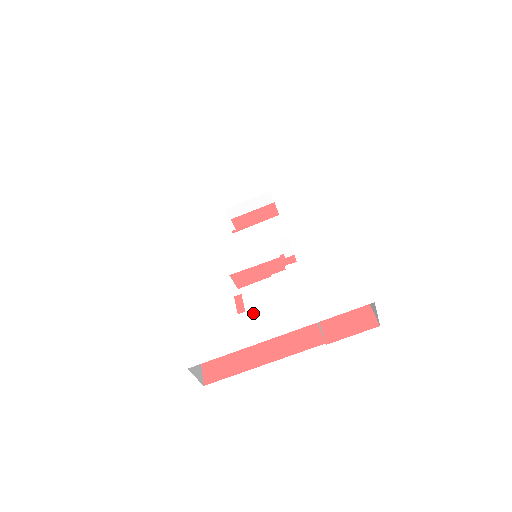
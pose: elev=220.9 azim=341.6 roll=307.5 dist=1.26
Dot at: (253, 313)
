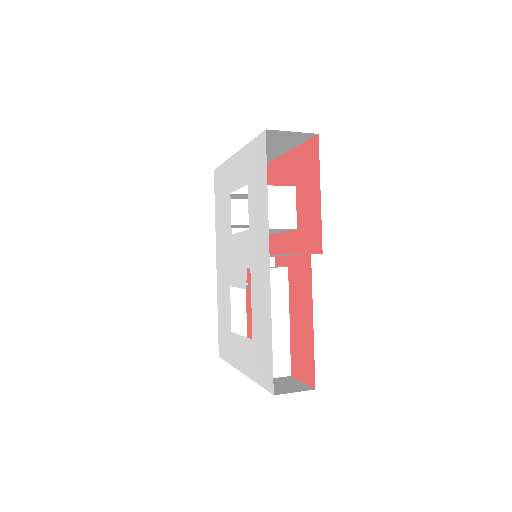
Dot at: (235, 338)
